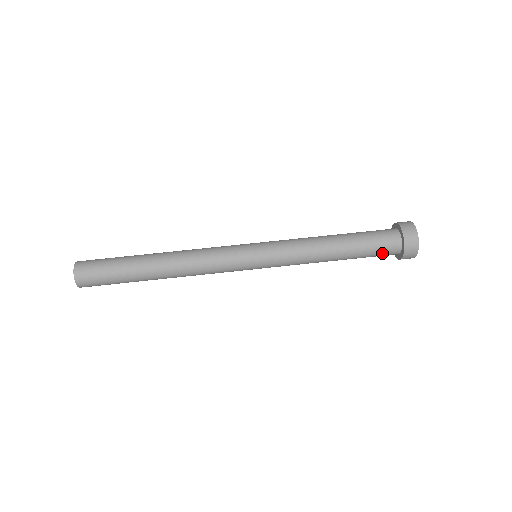
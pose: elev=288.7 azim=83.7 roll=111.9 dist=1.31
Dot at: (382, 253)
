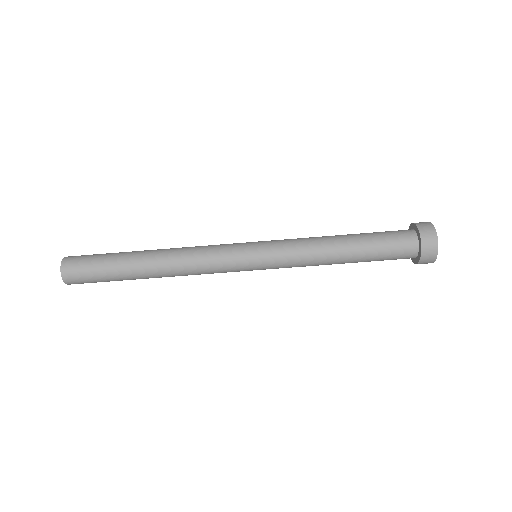
Dot at: (396, 257)
